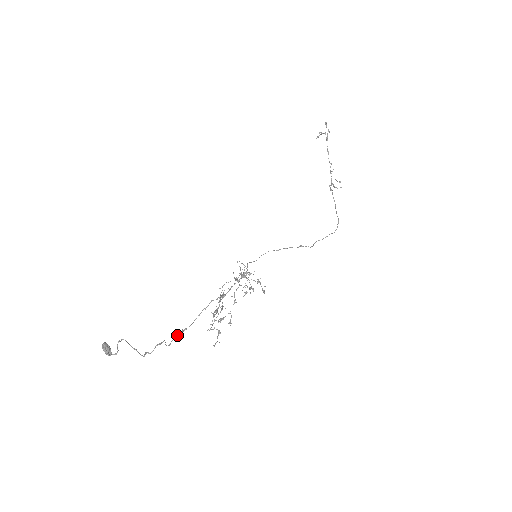
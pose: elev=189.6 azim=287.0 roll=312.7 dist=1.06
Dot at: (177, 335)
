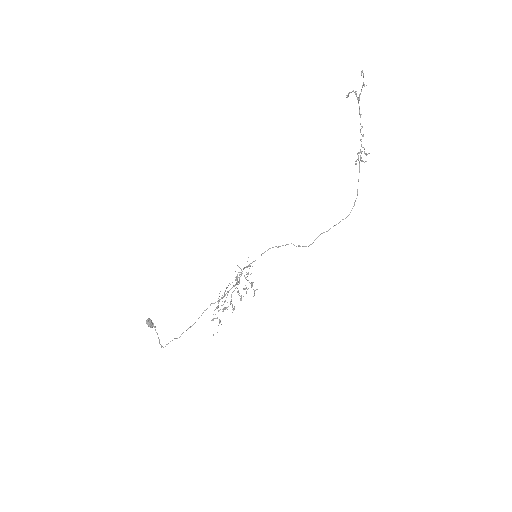
Dot at: occluded
